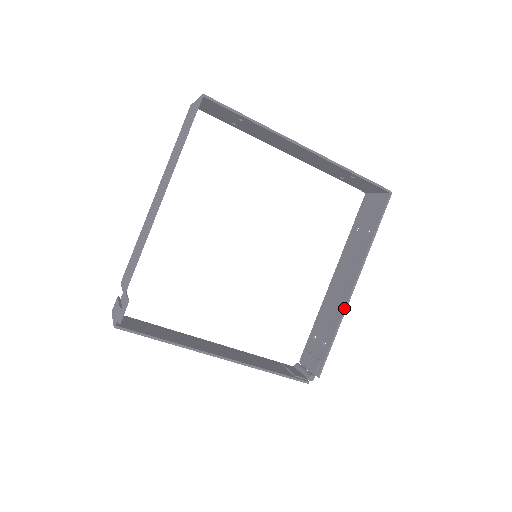
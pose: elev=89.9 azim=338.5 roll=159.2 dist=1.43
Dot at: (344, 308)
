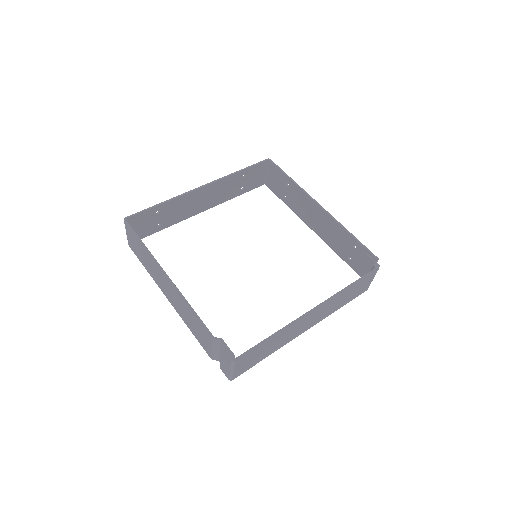
Dot at: (332, 219)
